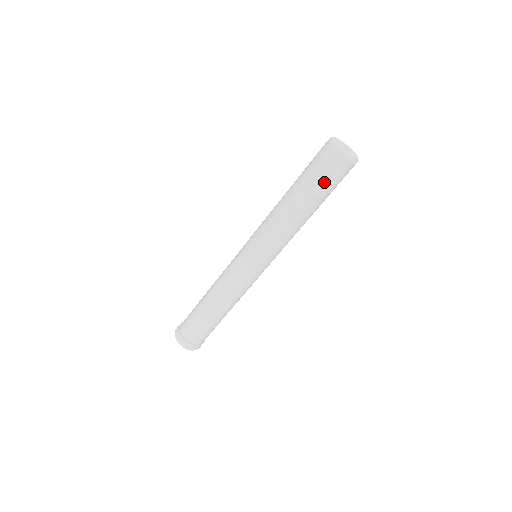
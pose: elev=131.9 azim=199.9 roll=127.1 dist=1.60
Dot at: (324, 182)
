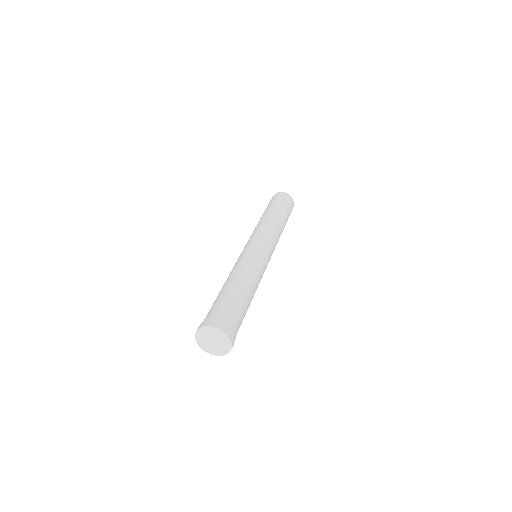
Dot at: (288, 208)
